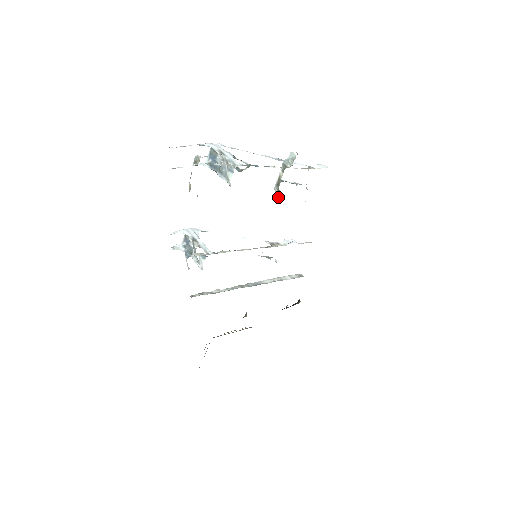
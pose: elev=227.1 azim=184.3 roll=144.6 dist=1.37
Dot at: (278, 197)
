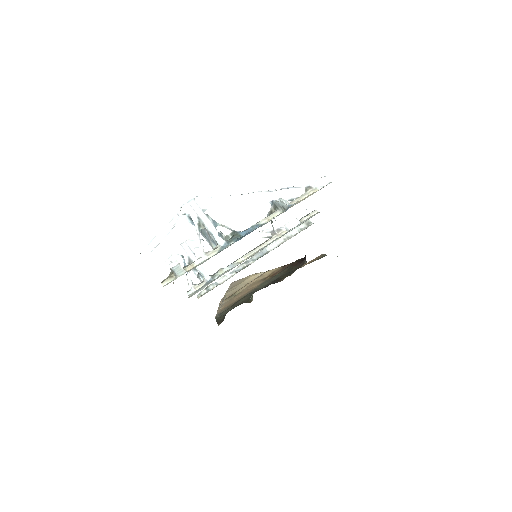
Dot at: (272, 225)
